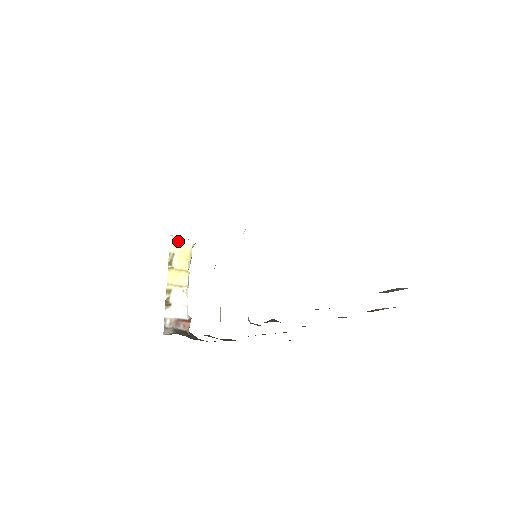
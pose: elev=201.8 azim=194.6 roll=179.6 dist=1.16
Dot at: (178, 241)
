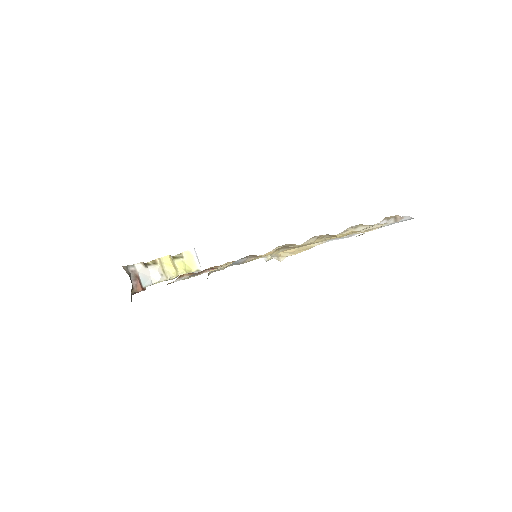
Dot at: (194, 256)
